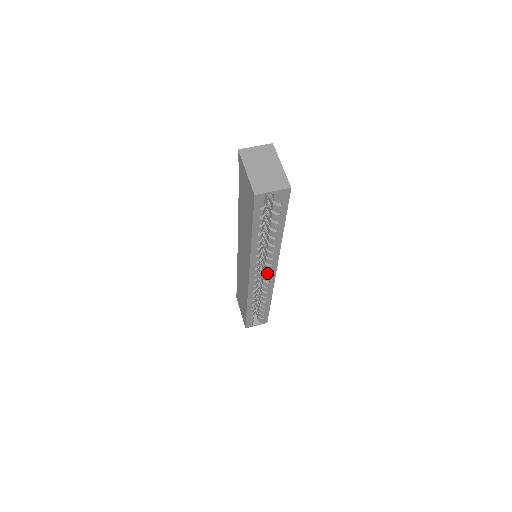
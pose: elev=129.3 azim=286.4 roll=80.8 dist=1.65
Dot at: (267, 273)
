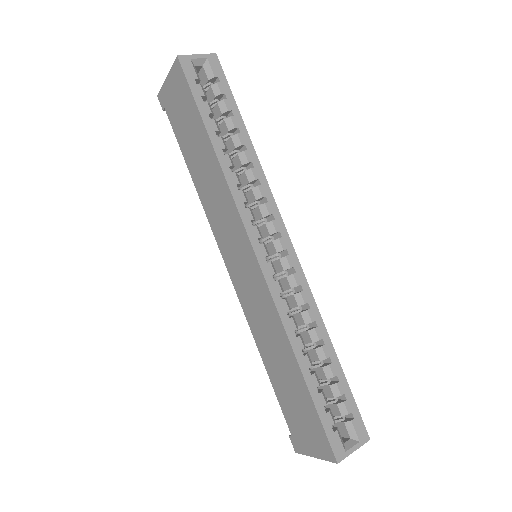
Dot at: (278, 244)
